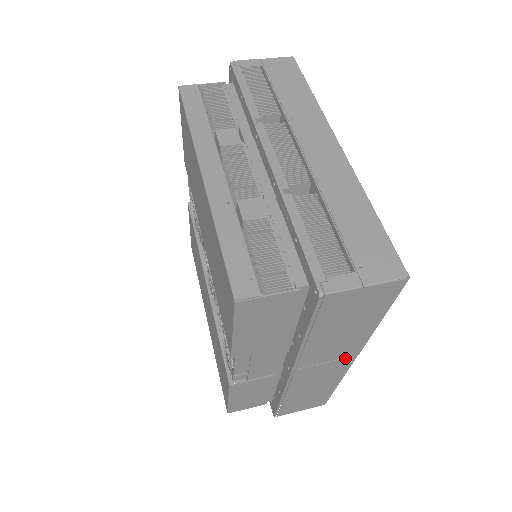
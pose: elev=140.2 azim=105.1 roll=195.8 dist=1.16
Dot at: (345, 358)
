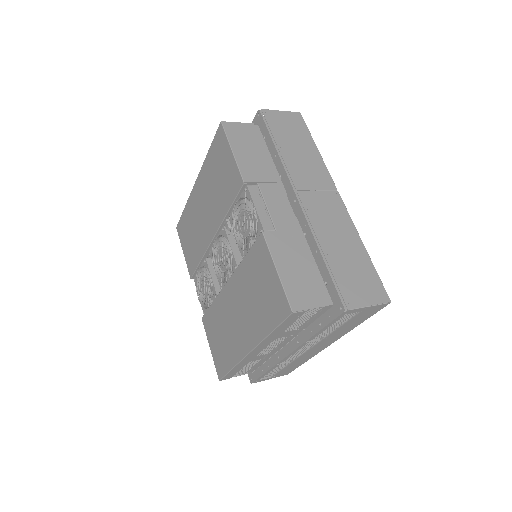
Dot at: (330, 191)
